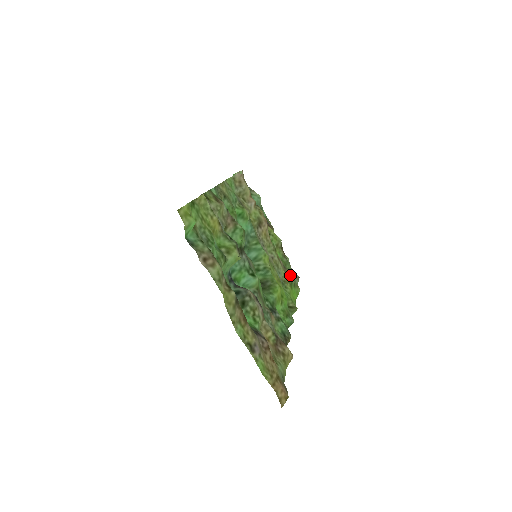
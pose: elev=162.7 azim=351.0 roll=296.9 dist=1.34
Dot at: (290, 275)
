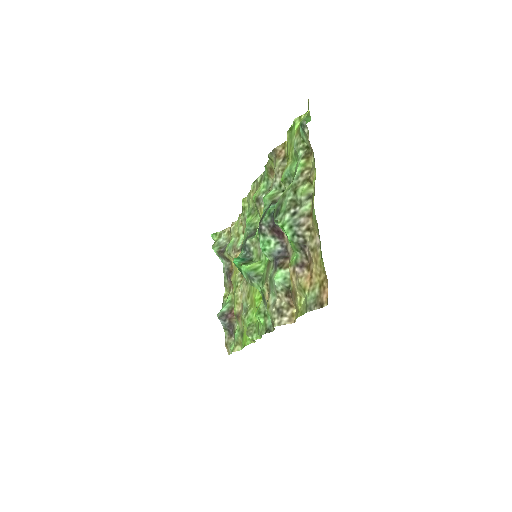
Dot at: (241, 327)
